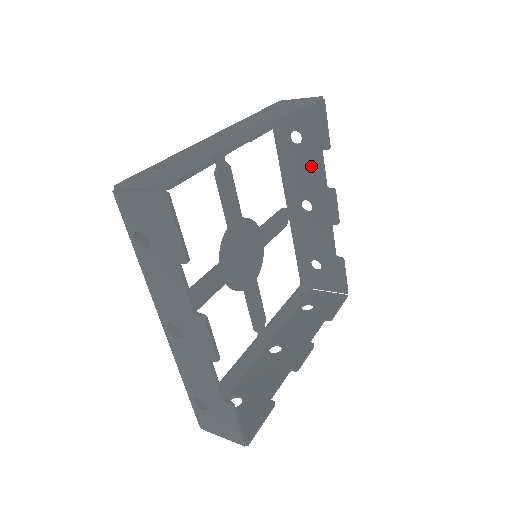
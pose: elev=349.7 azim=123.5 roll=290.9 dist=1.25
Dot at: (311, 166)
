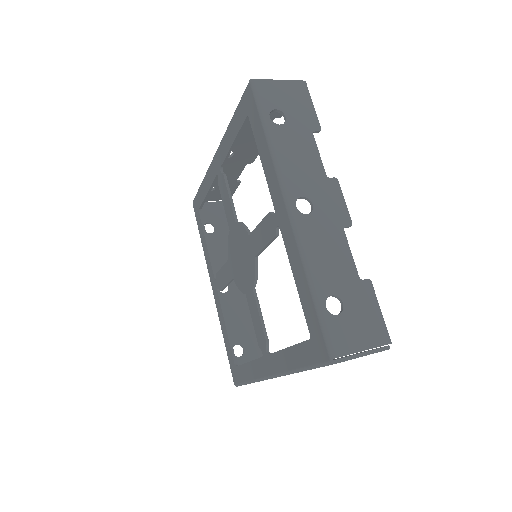
Dot at: (224, 250)
